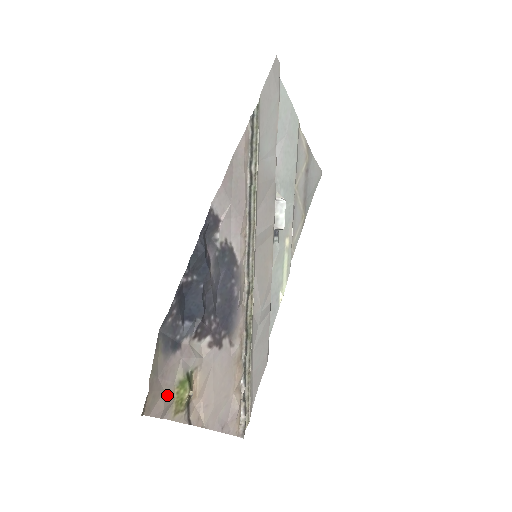
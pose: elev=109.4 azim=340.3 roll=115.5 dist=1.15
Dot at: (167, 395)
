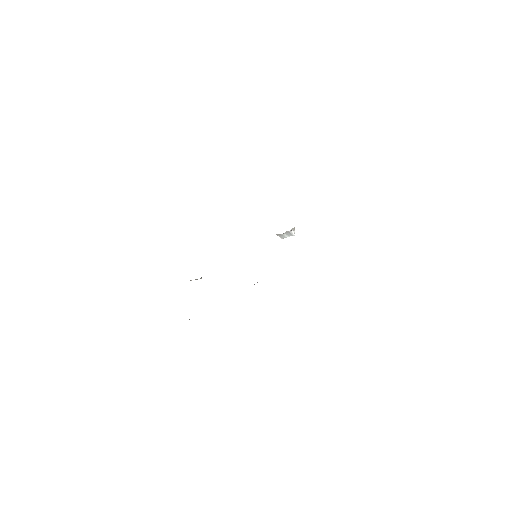
Dot at: occluded
